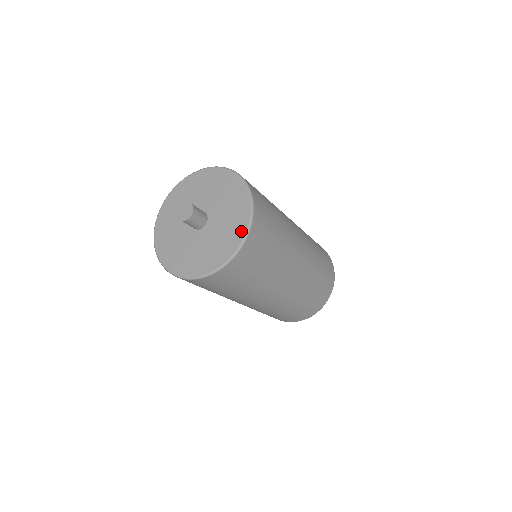
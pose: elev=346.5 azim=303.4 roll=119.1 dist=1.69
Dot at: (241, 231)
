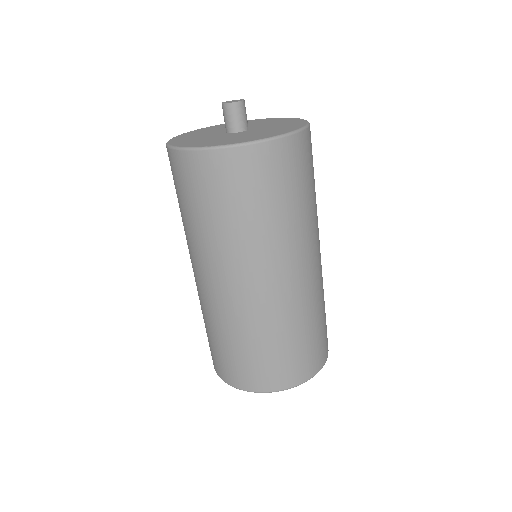
Dot at: (299, 124)
